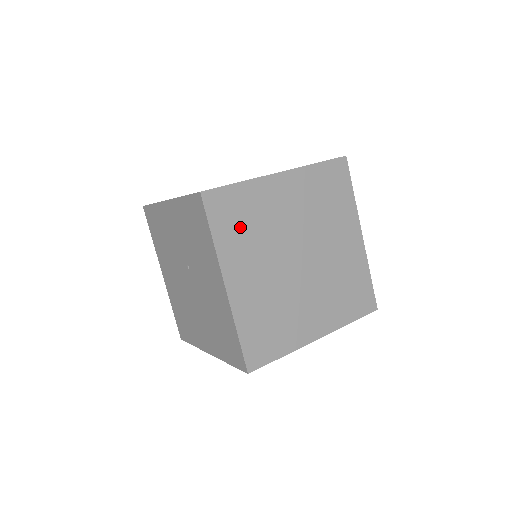
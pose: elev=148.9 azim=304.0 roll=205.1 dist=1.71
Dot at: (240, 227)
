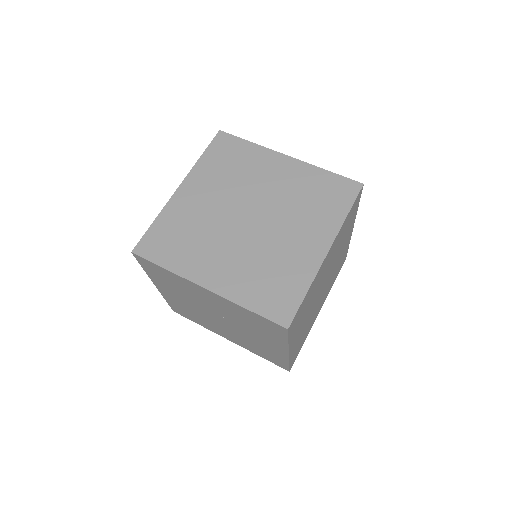
Dot at: (302, 315)
